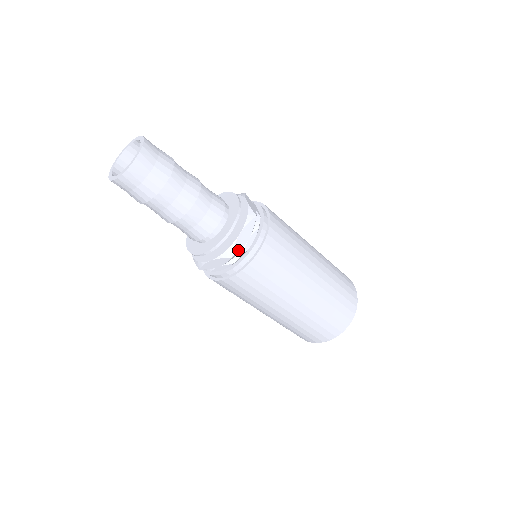
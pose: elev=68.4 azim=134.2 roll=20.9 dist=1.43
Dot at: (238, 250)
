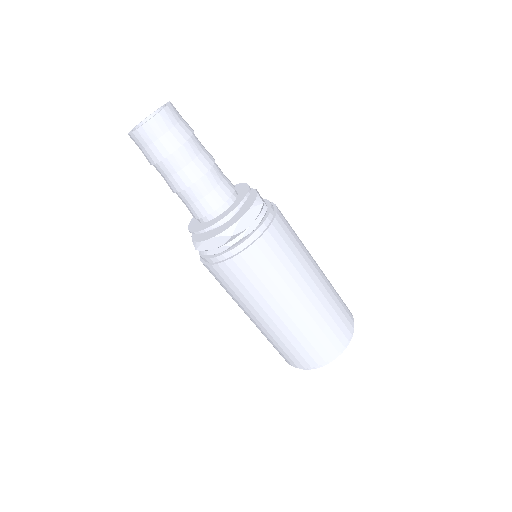
Dot at: (239, 231)
